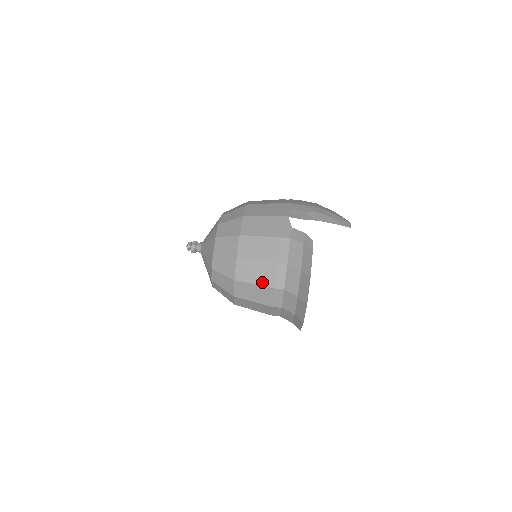
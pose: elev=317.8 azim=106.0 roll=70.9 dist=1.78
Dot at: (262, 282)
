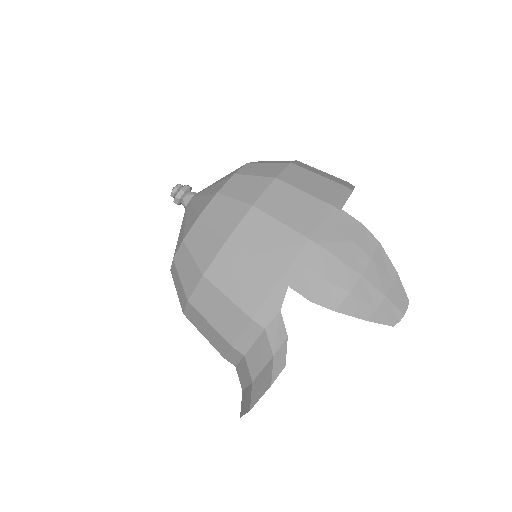
Dot at: (212, 342)
